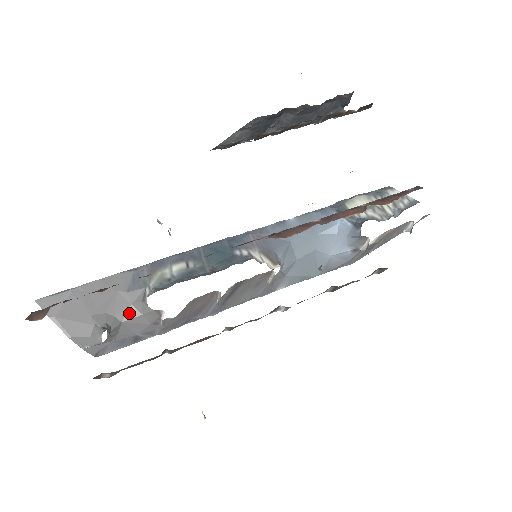
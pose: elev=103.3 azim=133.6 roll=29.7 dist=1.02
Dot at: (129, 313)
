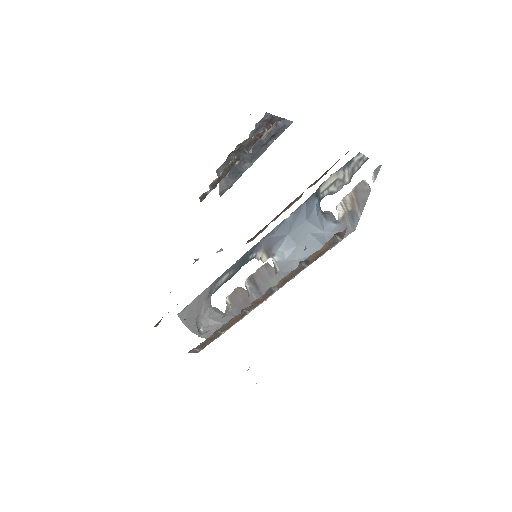
Dot at: (210, 312)
